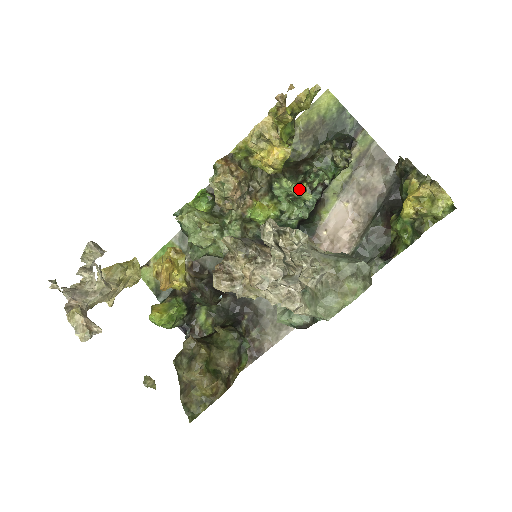
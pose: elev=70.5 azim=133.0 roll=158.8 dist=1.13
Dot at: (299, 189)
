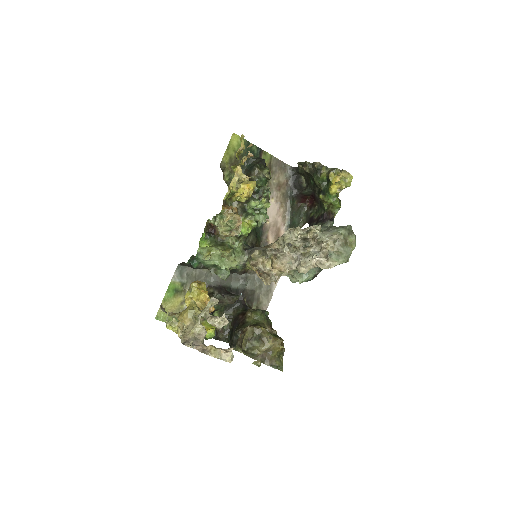
Dot at: (261, 203)
